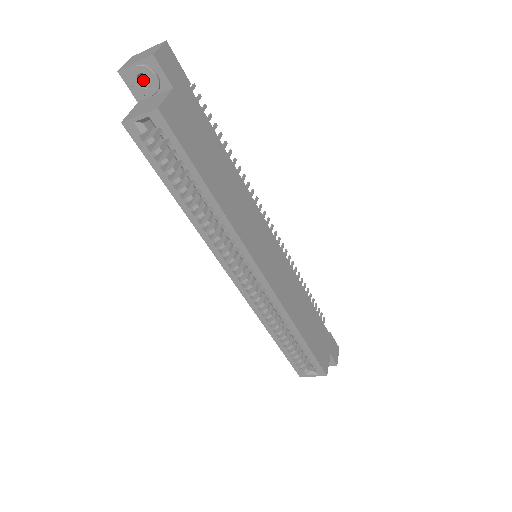
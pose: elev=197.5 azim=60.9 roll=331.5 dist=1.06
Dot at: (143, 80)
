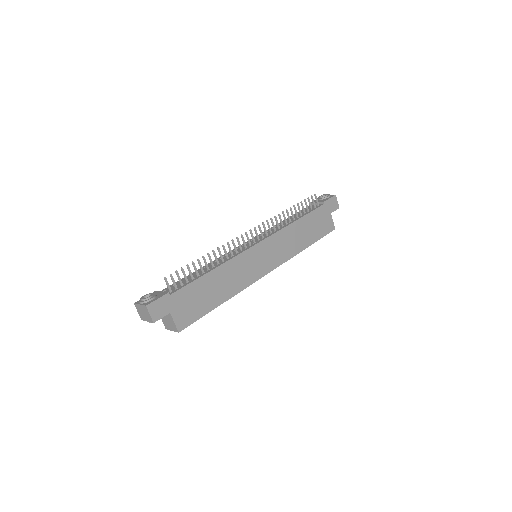
Dot at: occluded
